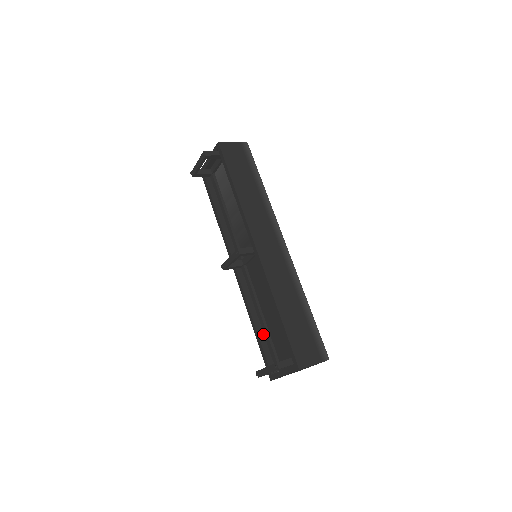
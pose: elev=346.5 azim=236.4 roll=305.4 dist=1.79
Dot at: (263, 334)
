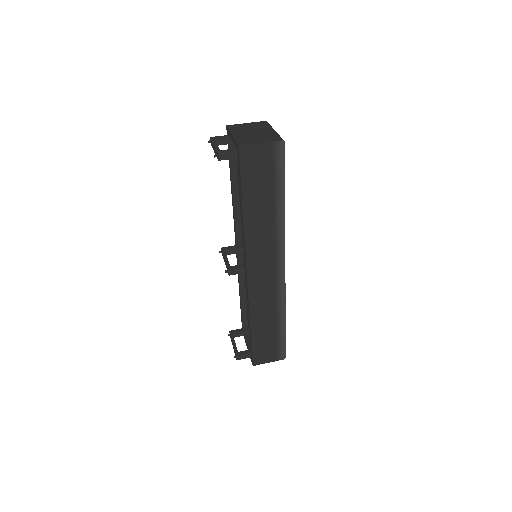
Dot at: (246, 304)
